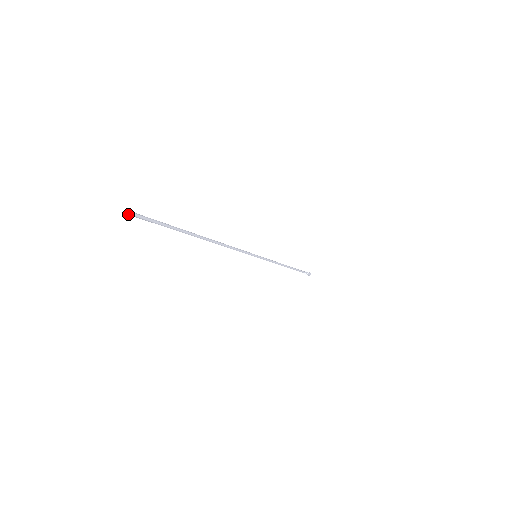
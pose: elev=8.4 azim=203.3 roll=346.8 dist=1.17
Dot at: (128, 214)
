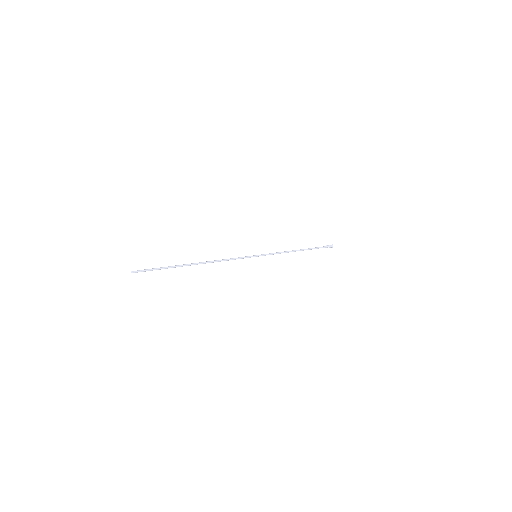
Dot at: occluded
